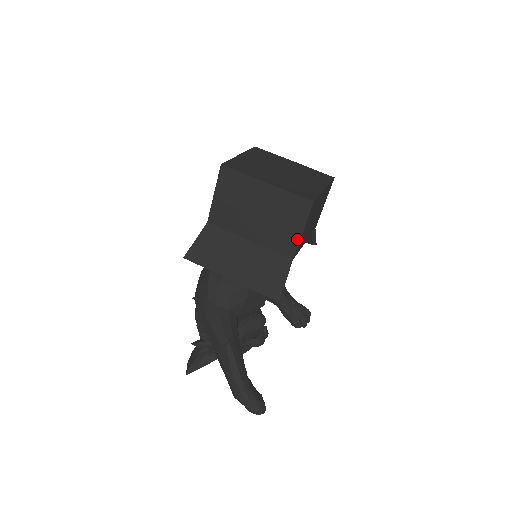
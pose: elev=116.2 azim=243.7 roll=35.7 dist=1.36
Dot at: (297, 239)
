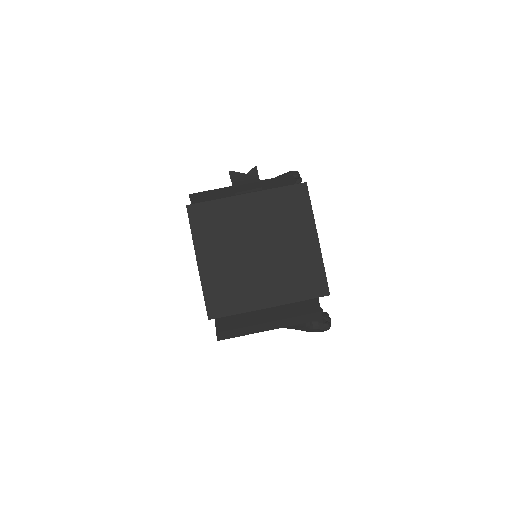
Dot at: occluded
